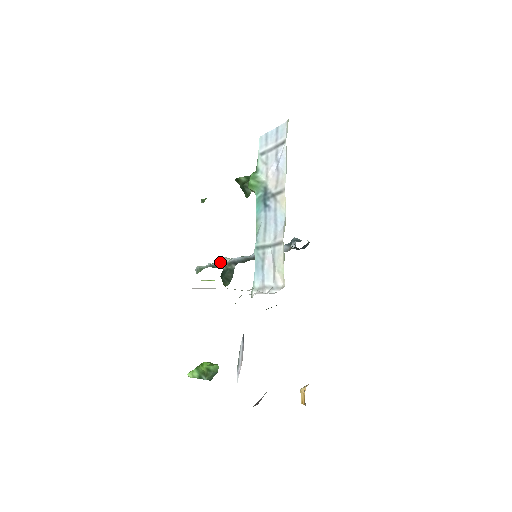
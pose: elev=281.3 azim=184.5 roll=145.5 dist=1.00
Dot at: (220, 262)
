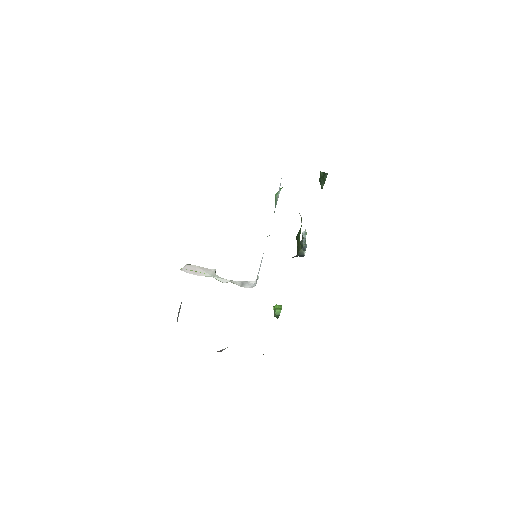
Dot at: (302, 235)
